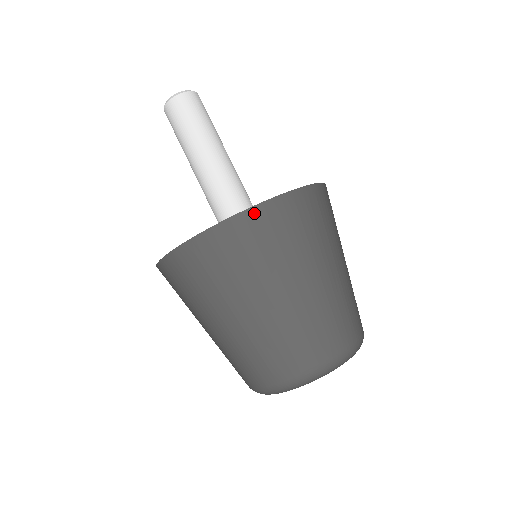
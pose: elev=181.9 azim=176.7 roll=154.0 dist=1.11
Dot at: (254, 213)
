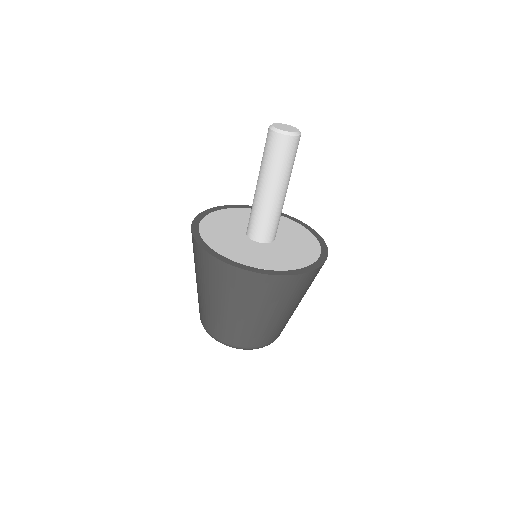
Dot at: (207, 255)
